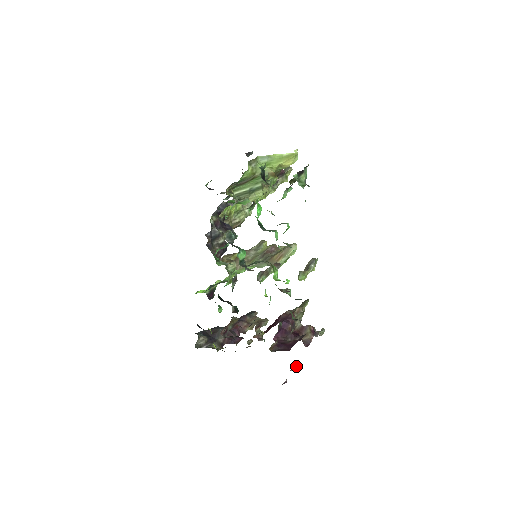
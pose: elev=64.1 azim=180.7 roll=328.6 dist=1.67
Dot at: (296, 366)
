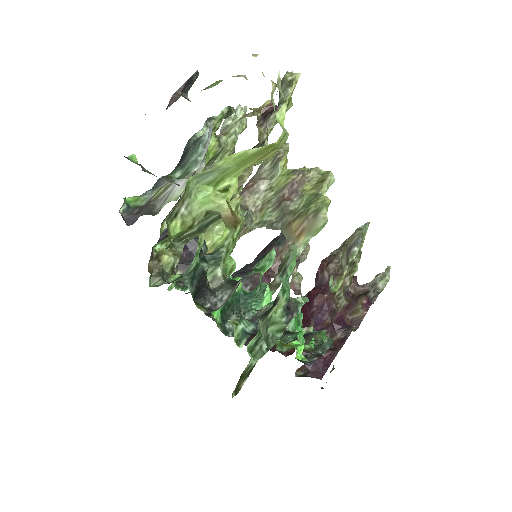
Dot at: occluded
